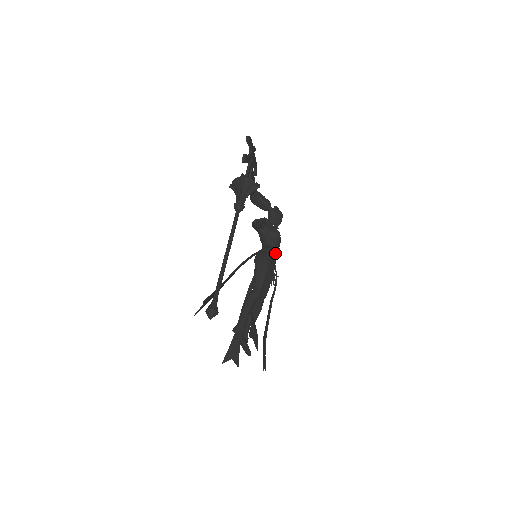
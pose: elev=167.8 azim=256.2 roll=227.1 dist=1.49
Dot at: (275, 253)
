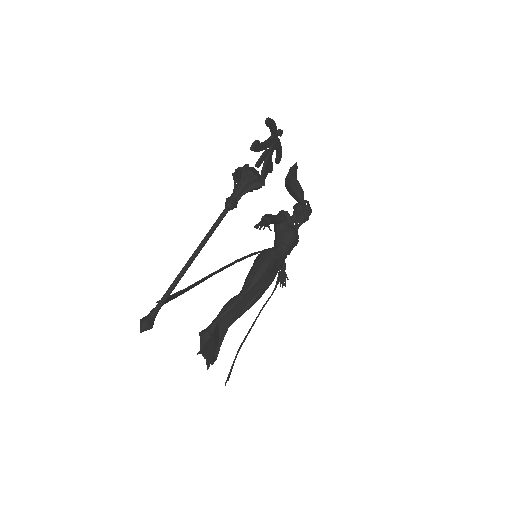
Dot at: (282, 257)
